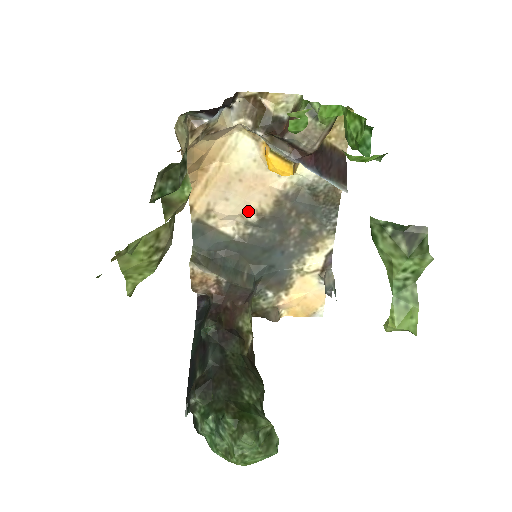
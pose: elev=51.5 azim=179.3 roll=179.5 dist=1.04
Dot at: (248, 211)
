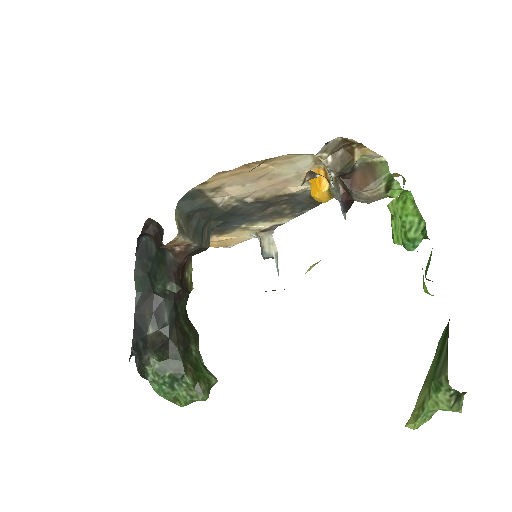
Dot at: (251, 195)
